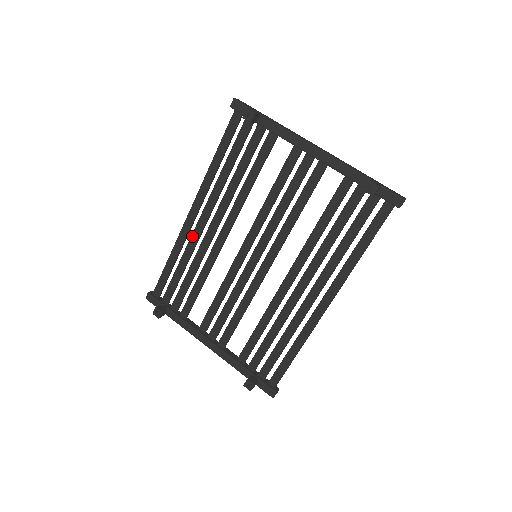
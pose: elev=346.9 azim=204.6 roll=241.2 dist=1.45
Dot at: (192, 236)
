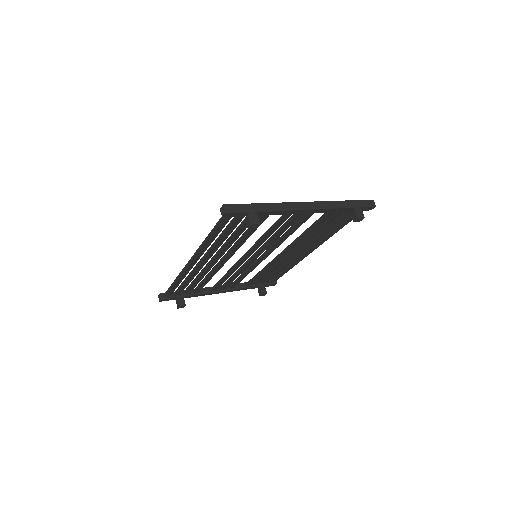
Dot at: (195, 270)
